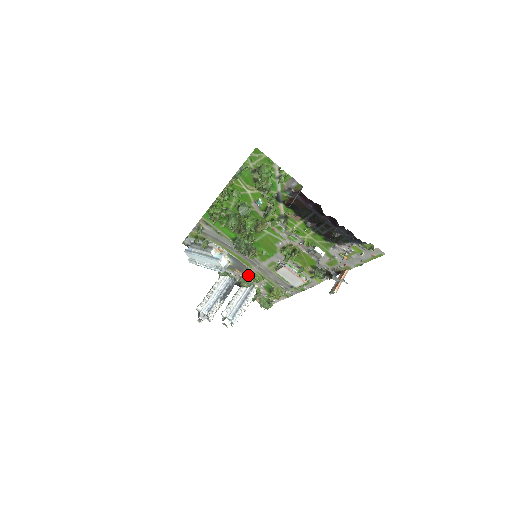
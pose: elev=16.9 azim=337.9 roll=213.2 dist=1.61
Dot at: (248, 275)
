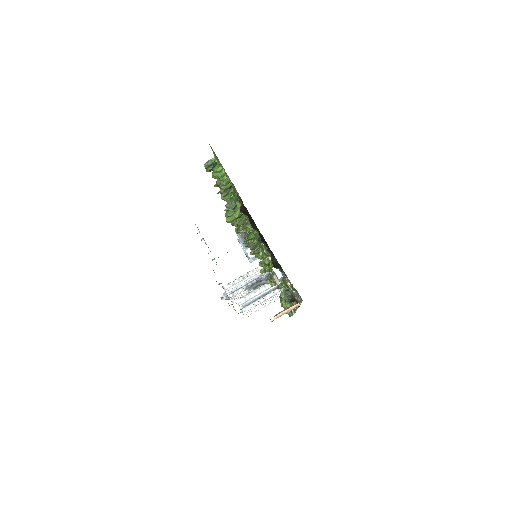
Dot at: occluded
